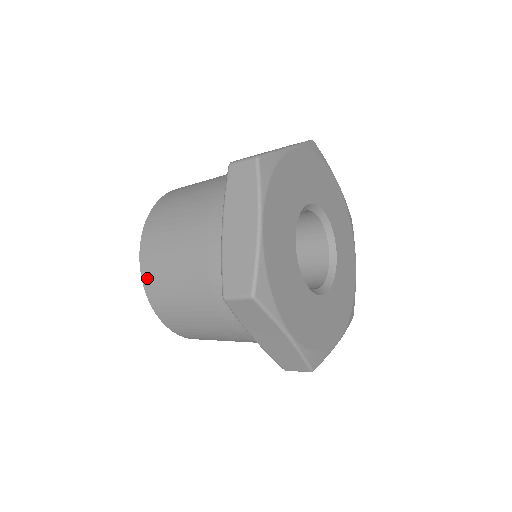
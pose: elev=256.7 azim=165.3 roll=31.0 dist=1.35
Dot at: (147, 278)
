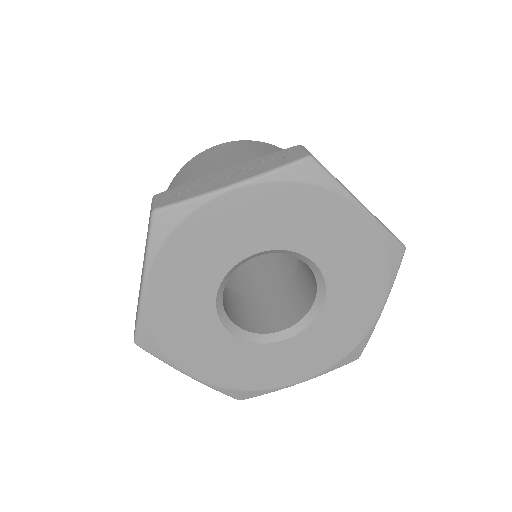
Dot at: occluded
